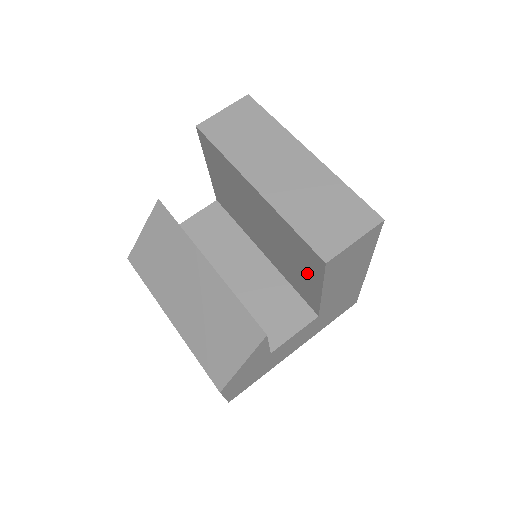
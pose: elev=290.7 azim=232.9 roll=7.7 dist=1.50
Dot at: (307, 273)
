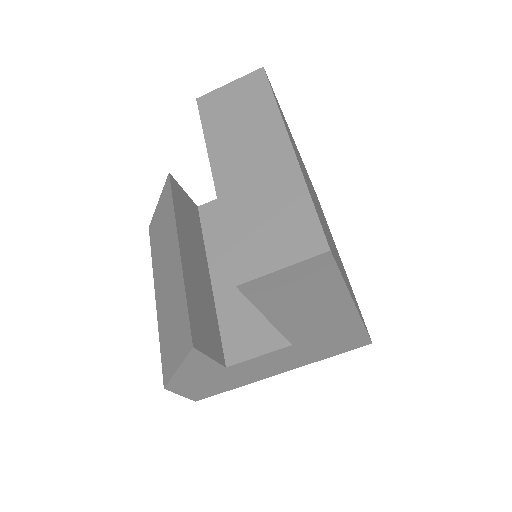
Dot at: occluded
